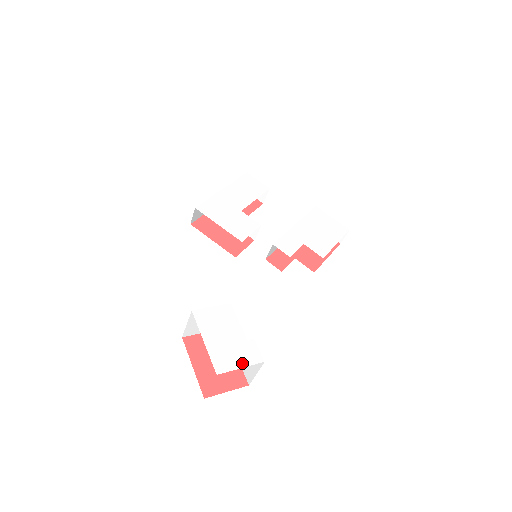
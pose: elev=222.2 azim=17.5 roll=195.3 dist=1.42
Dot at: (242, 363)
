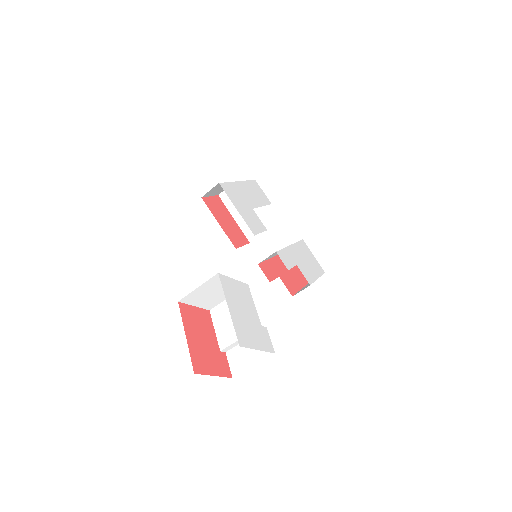
Dot at: (259, 345)
